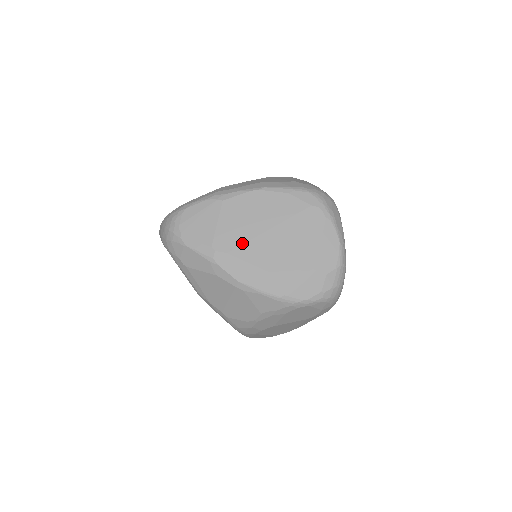
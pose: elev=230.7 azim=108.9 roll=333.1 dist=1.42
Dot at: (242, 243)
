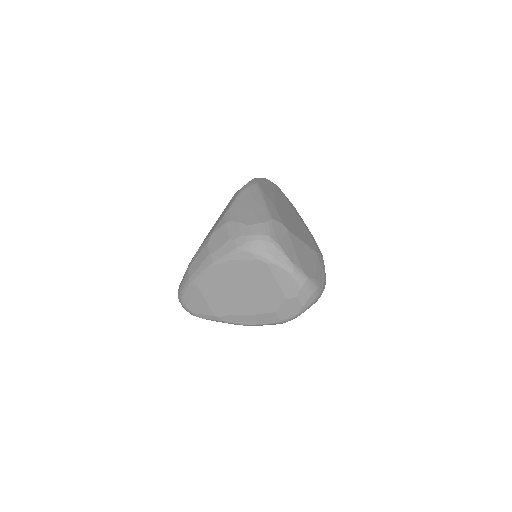
Dot at: (230, 306)
